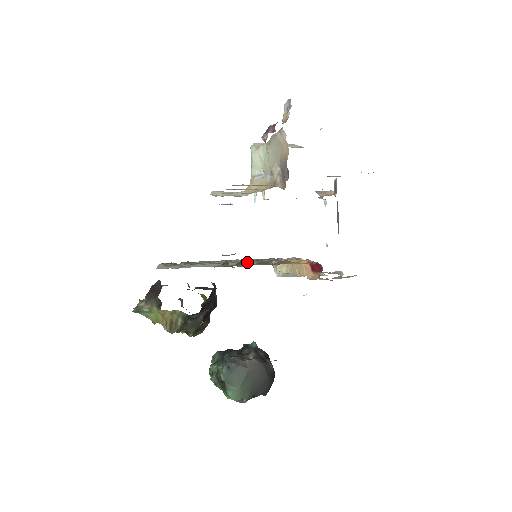
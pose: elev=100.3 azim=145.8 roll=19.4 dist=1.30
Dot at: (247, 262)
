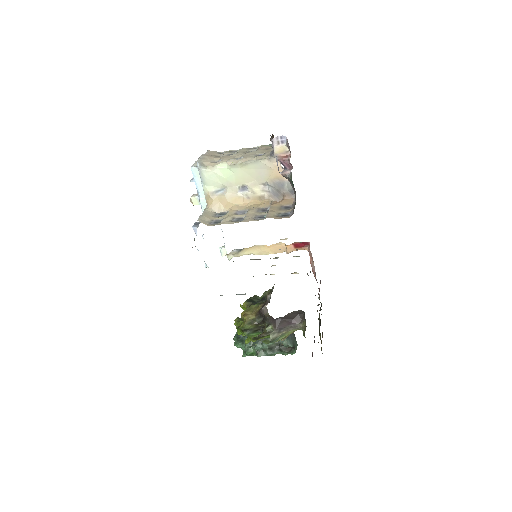
Dot at: occluded
